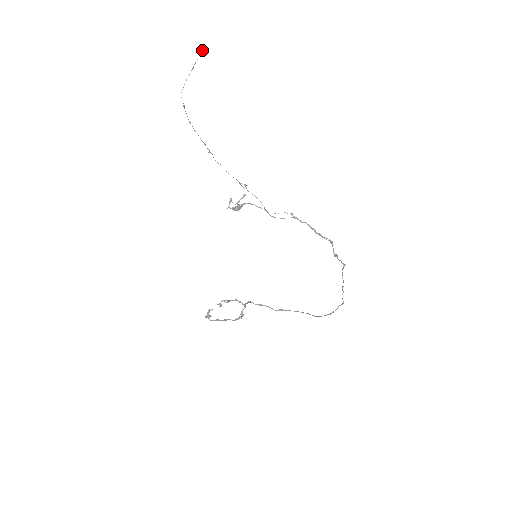
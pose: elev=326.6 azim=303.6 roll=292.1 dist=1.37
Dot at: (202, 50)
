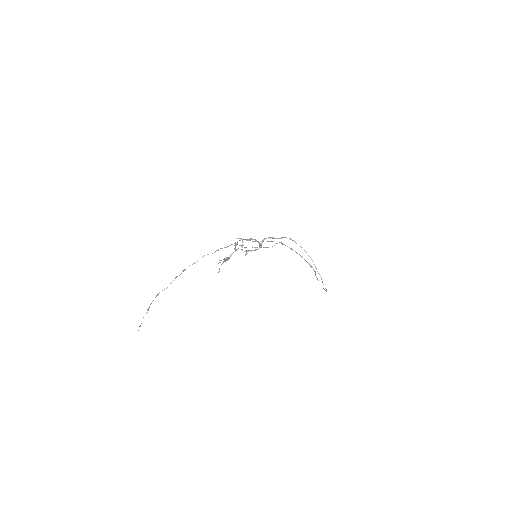
Dot at: occluded
